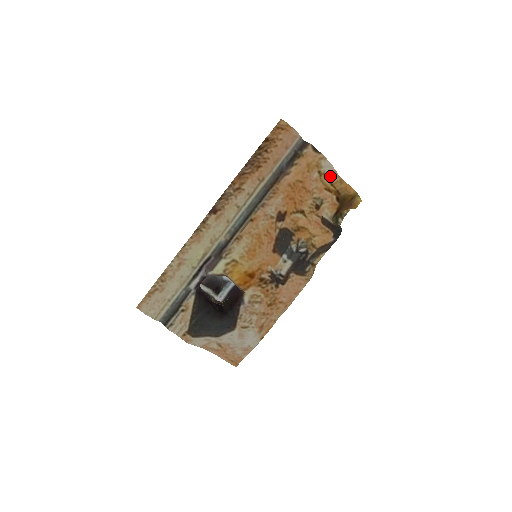
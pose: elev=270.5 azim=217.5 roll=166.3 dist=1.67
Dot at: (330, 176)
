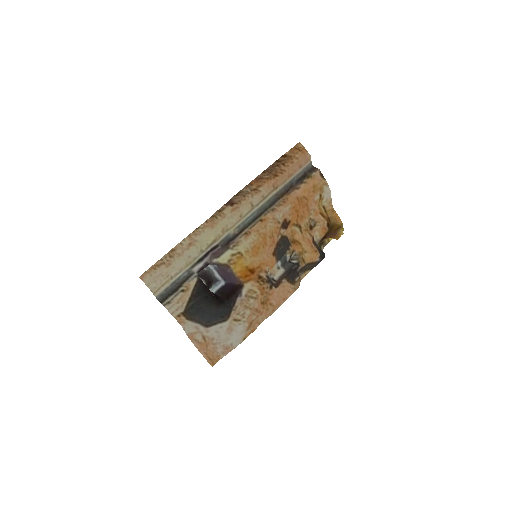
Dot at: (326, 203)
